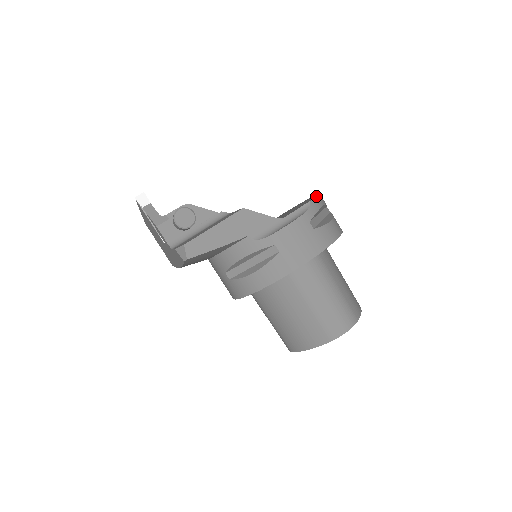
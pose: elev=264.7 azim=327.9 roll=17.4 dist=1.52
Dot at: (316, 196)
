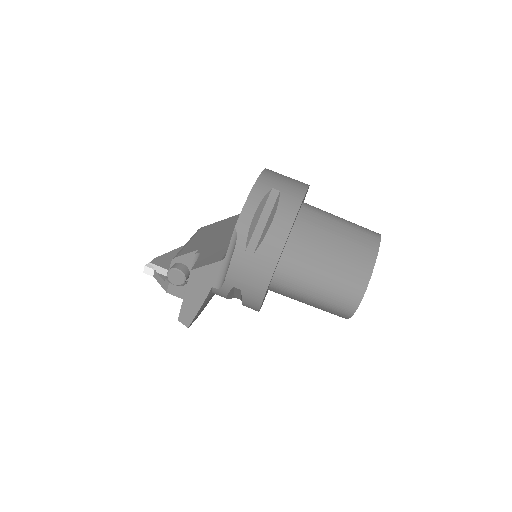
Dot at: occluded
